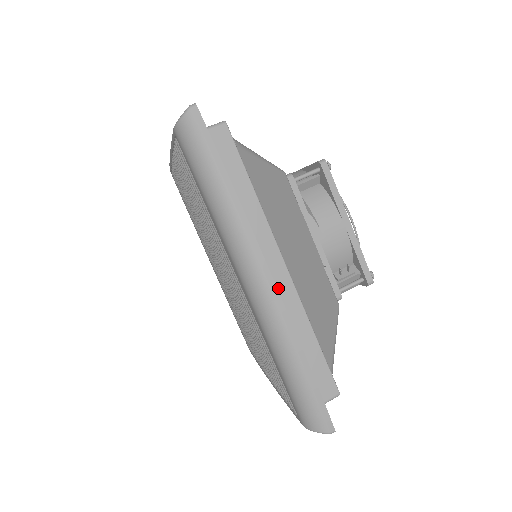
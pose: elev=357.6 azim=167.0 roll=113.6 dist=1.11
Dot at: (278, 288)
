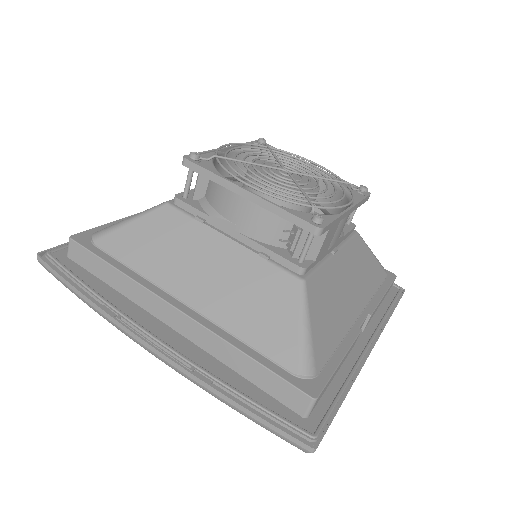
Dot at: (189, 333)
